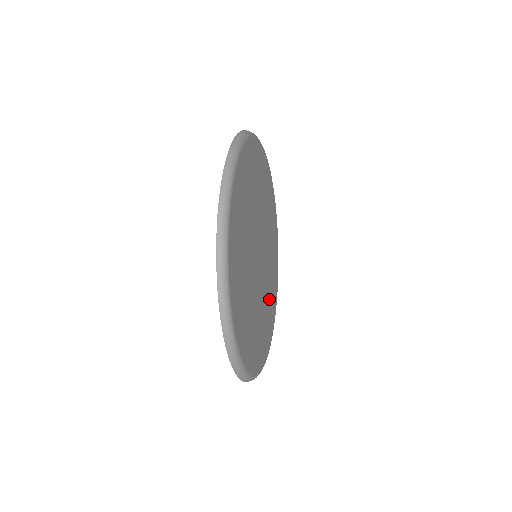
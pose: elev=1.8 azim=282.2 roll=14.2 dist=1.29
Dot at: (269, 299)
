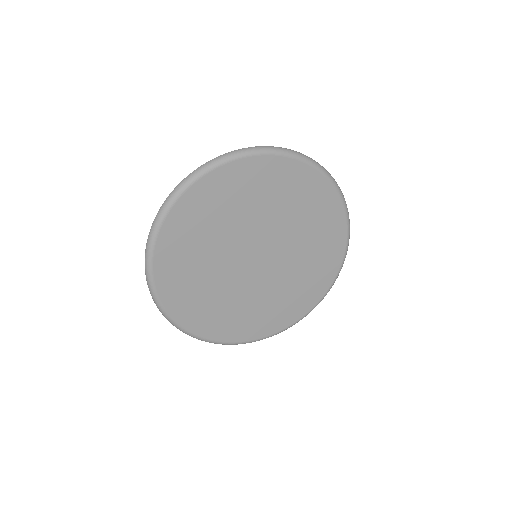
Dot at: (313, 246)
